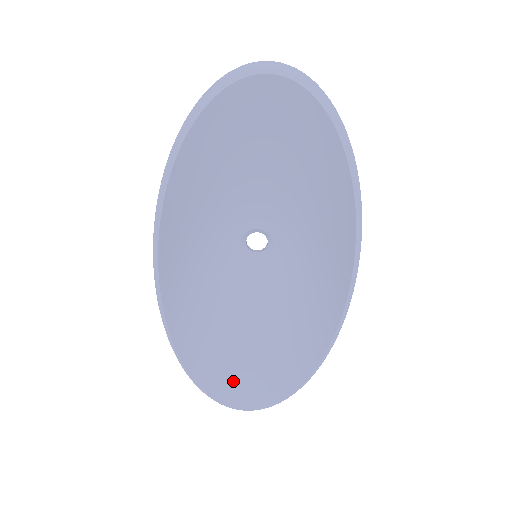
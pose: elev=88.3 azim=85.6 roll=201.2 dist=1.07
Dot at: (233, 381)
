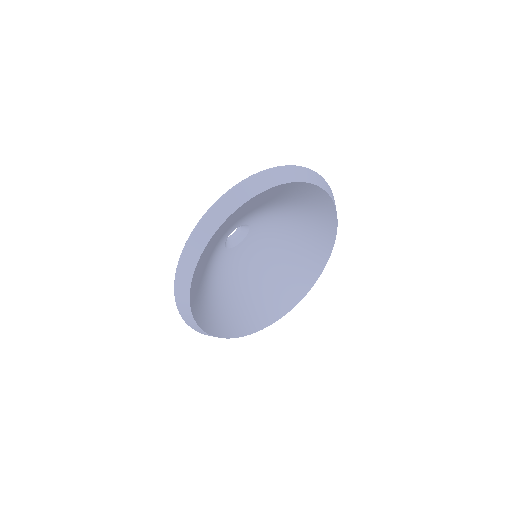
Dot at: (279, 304)
